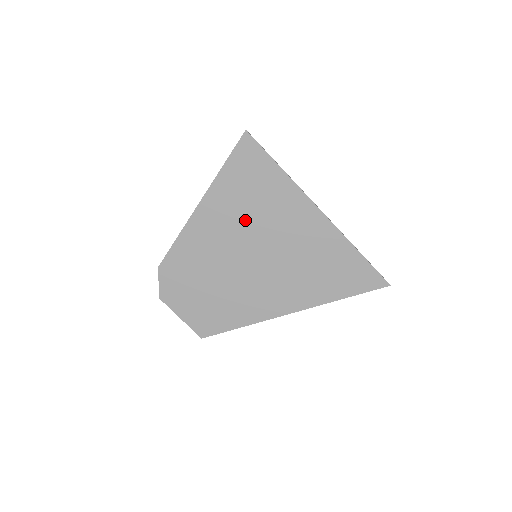
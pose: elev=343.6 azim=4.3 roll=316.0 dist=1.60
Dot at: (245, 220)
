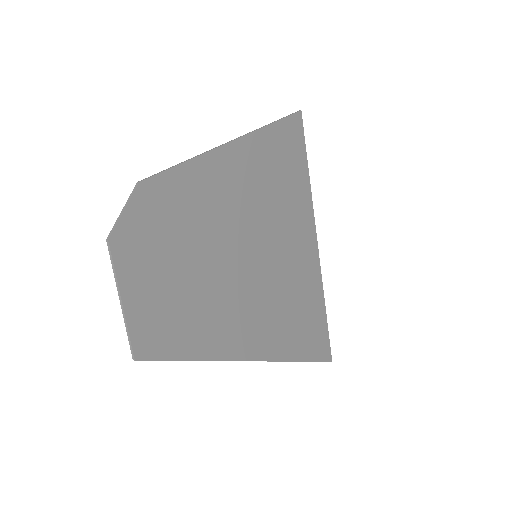
Dot at: (265, 202)
